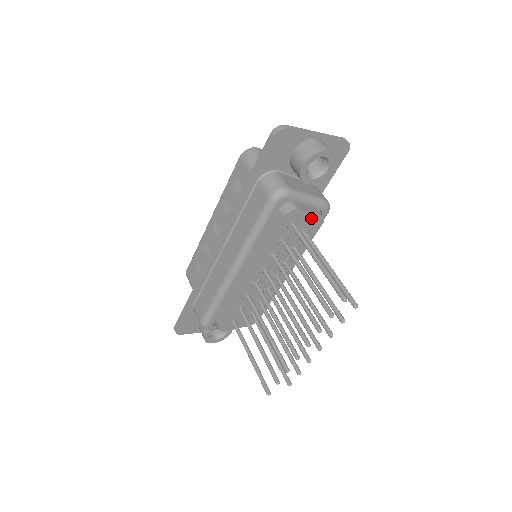
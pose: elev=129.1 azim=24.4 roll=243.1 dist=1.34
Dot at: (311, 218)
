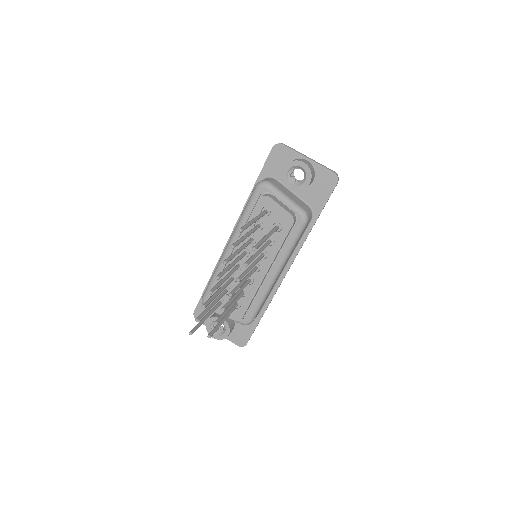
Dot at: (282, 212)
